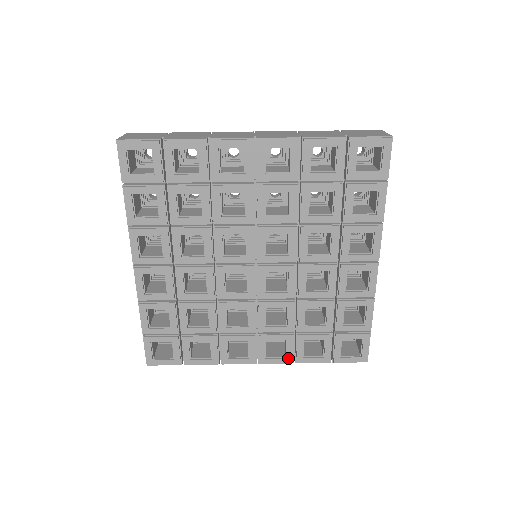
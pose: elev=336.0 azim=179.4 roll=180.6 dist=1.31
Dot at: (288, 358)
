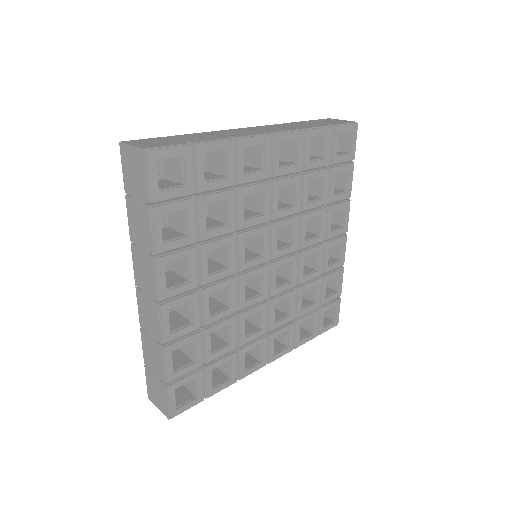
Dot at: (289, 347)
